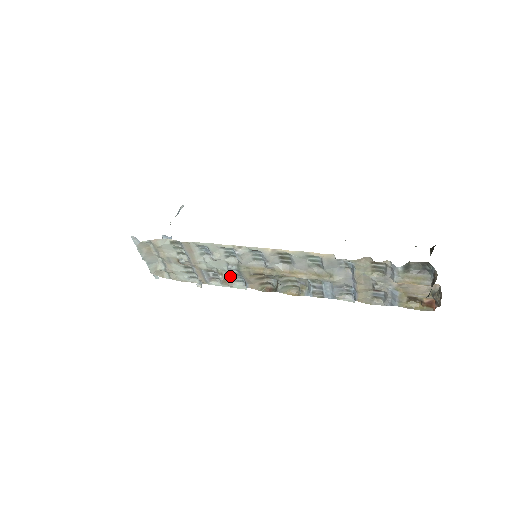
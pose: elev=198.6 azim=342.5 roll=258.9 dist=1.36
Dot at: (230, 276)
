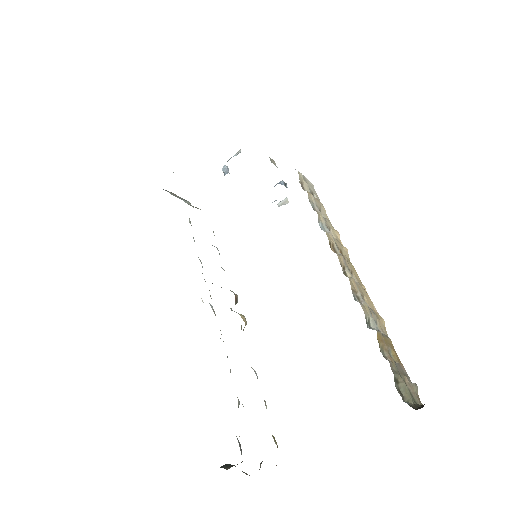
Dot at: occluded
